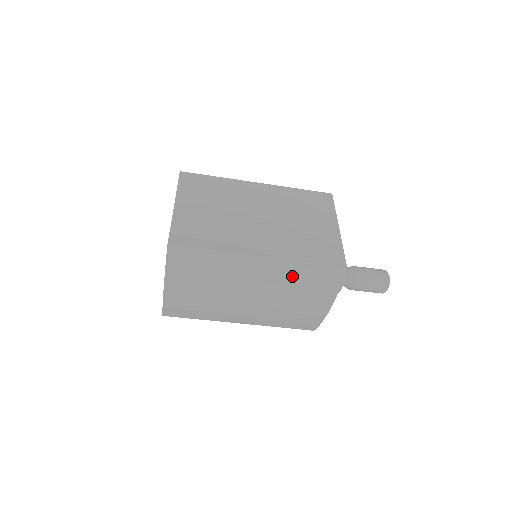
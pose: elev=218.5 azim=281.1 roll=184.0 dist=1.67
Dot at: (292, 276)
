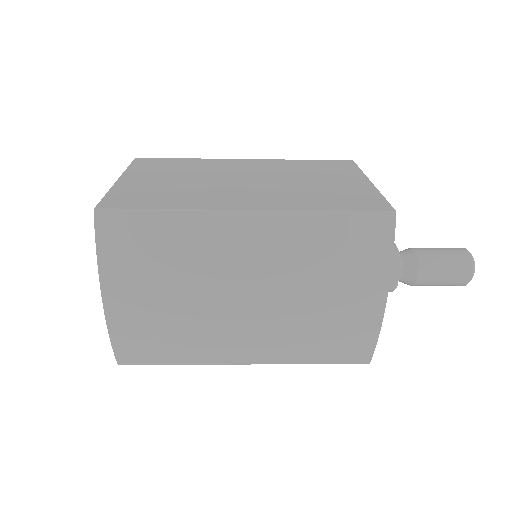
Dot at: (307, 240)
